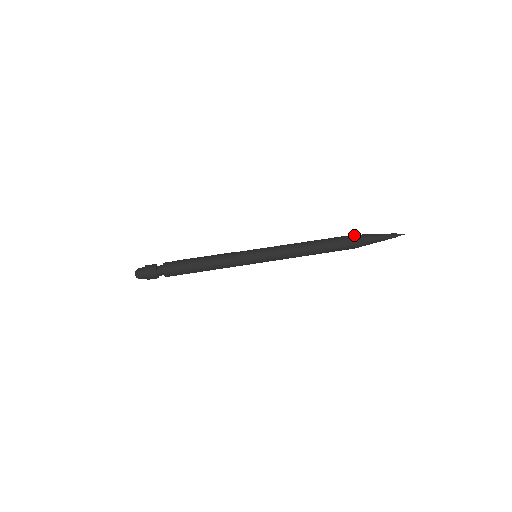
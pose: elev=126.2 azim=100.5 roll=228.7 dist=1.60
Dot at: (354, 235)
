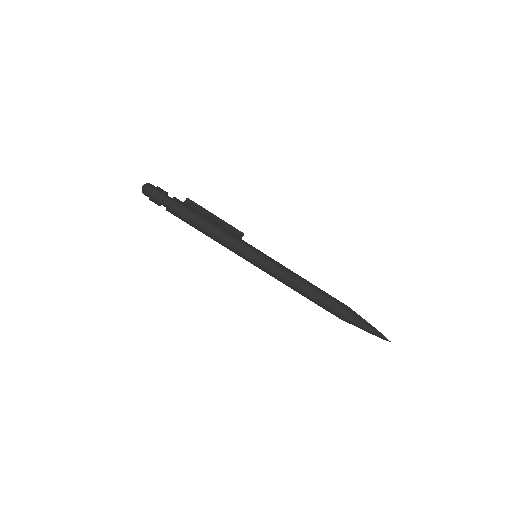
Dot at: (349, 312)
